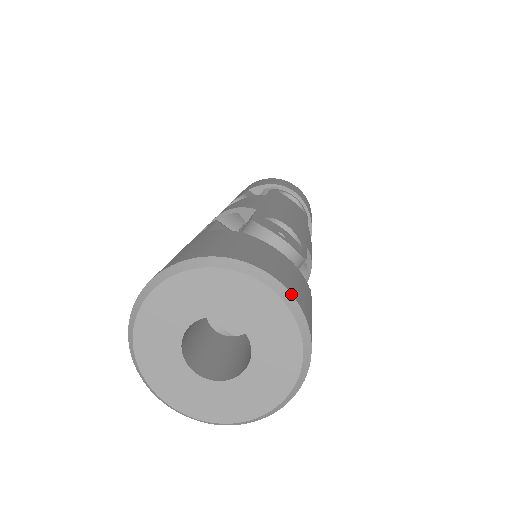
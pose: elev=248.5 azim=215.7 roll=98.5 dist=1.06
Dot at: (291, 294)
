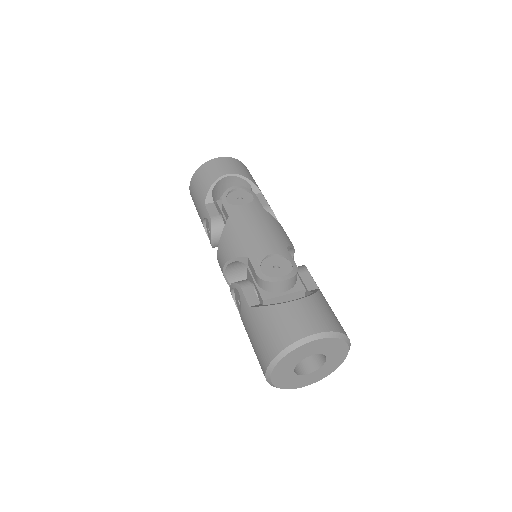
Dot at: (325, 332)
